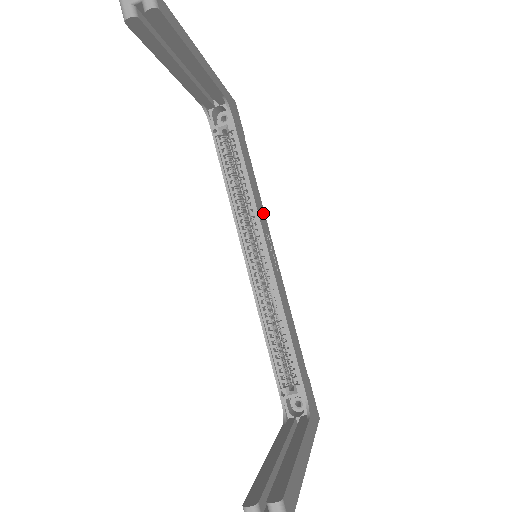
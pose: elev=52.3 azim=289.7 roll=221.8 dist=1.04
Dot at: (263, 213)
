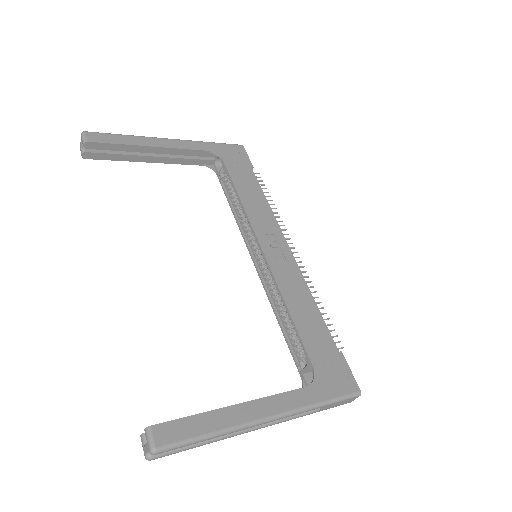
Dot at: (270, 218)
